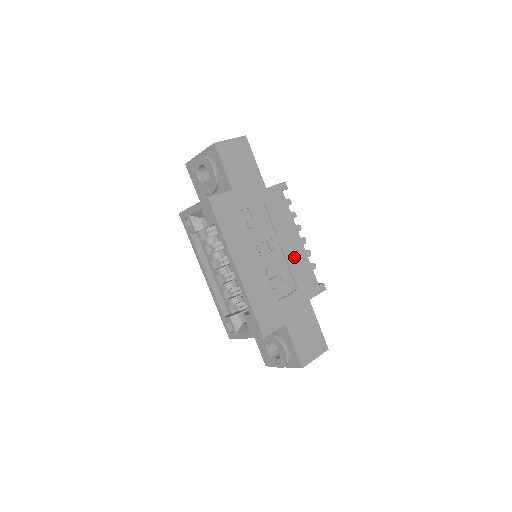
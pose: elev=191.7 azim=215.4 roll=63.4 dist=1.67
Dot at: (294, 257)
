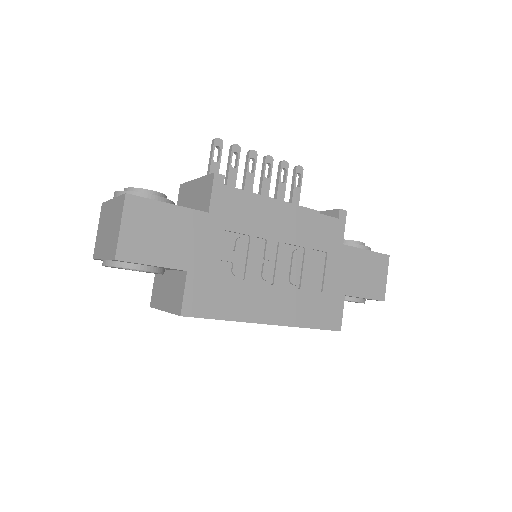
Dot at: (298, 232)
